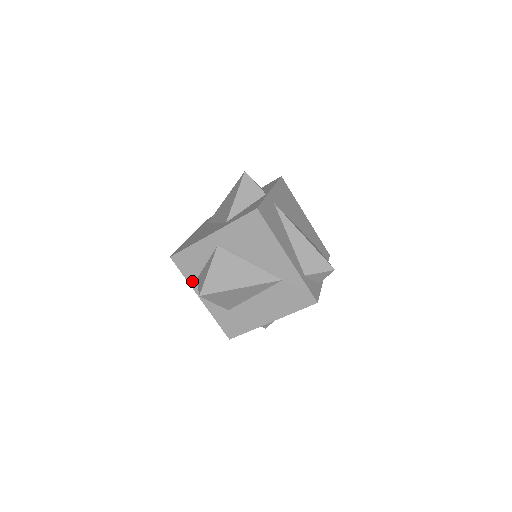
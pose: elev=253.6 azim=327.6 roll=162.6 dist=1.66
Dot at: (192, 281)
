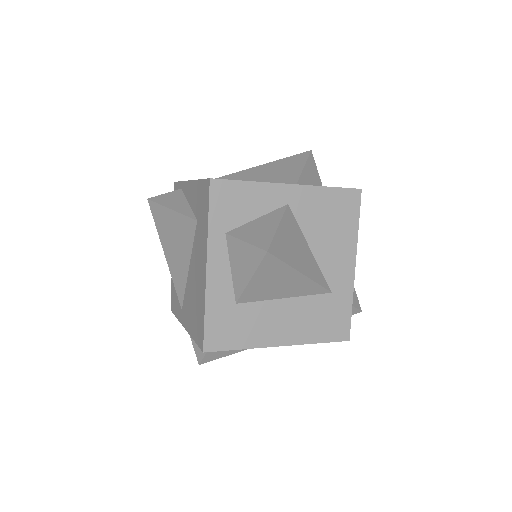
Dot at: (215, 233)
